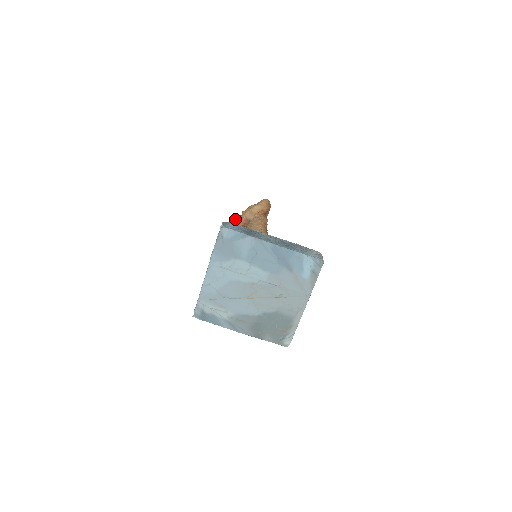
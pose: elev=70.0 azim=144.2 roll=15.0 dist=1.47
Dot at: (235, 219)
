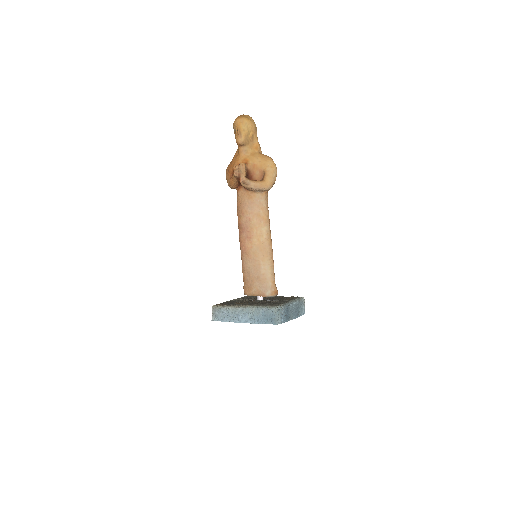
Dot at: (240, 174)
